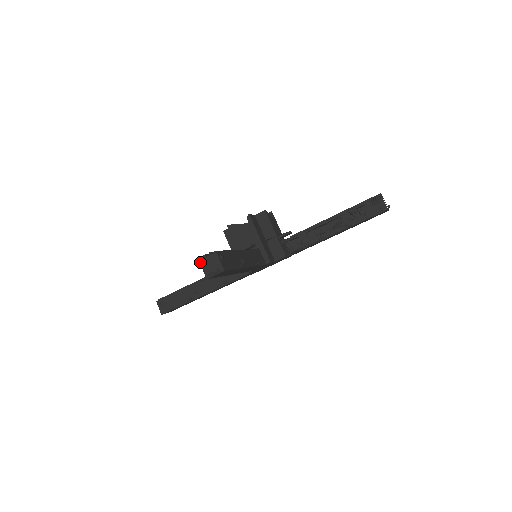
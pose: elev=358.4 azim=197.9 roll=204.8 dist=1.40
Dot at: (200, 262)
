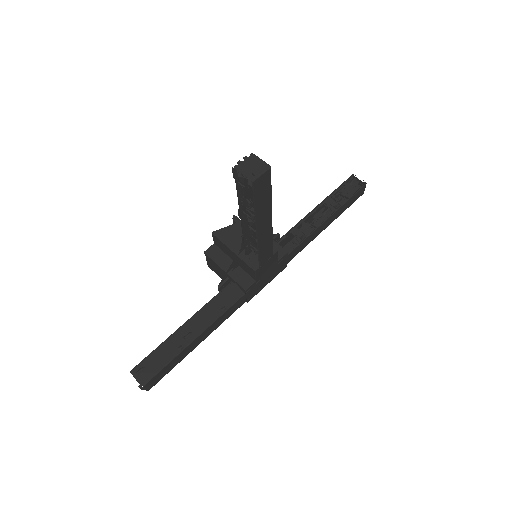
Dot at: (237, 168)
